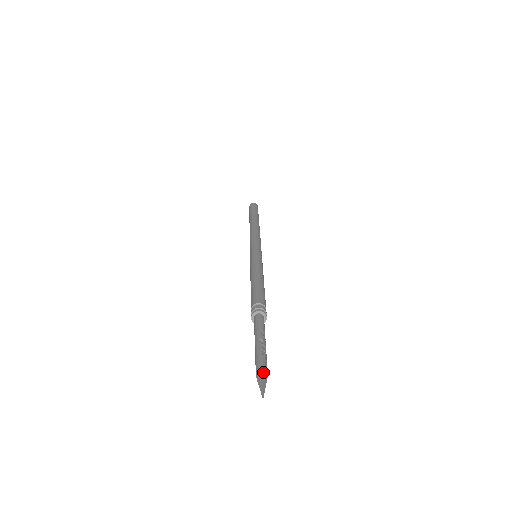
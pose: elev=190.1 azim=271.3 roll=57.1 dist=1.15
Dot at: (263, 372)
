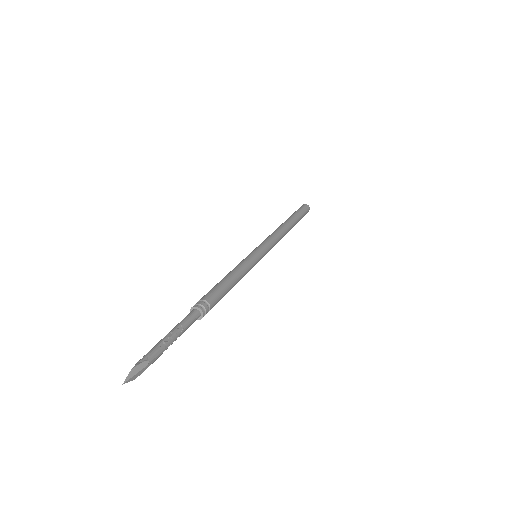
Dot at: (141, 361)
